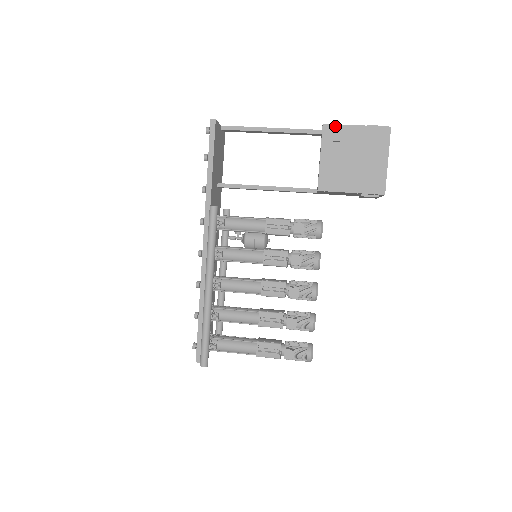
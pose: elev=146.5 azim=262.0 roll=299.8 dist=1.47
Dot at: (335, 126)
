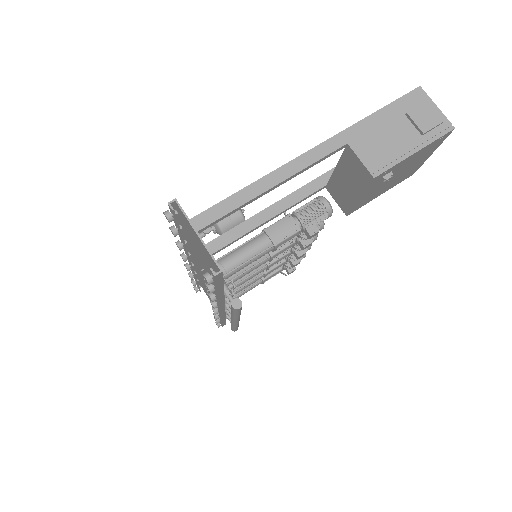
Dot at: (389, 170)
